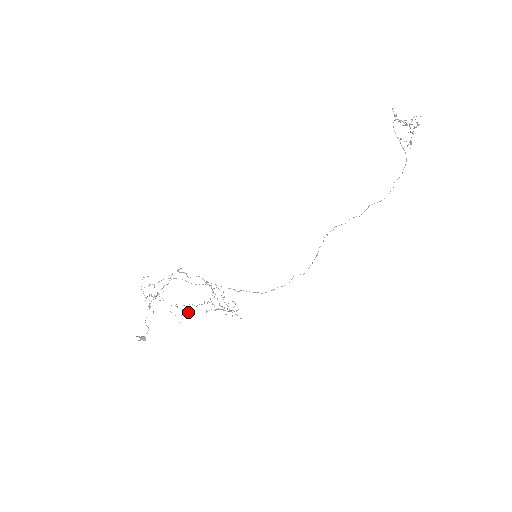
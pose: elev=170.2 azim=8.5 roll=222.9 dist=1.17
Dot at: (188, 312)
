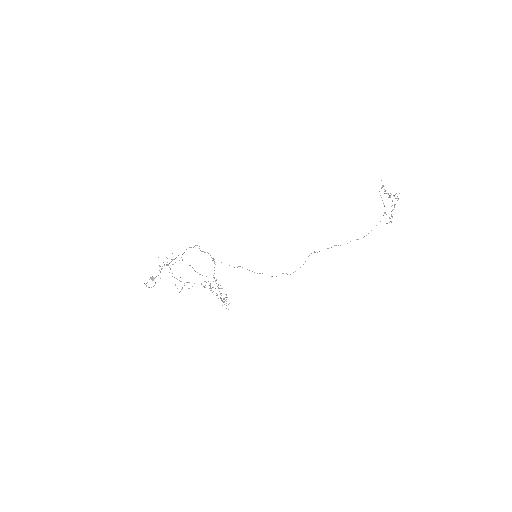
Dot at: occluded
